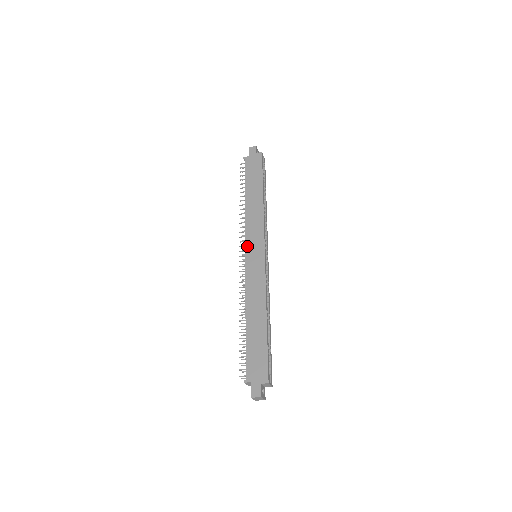
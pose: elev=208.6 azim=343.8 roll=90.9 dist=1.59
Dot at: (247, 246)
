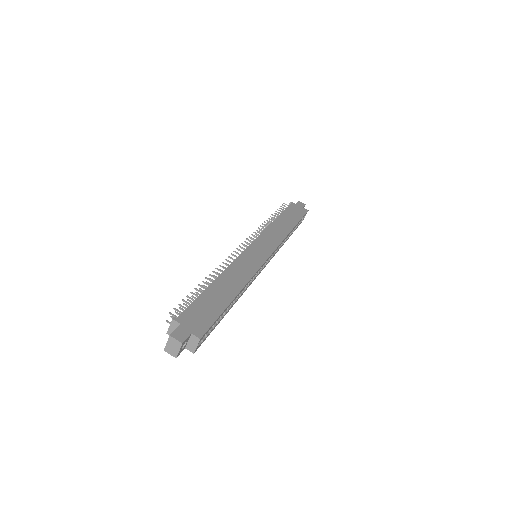
Dot at: (256, 242)
